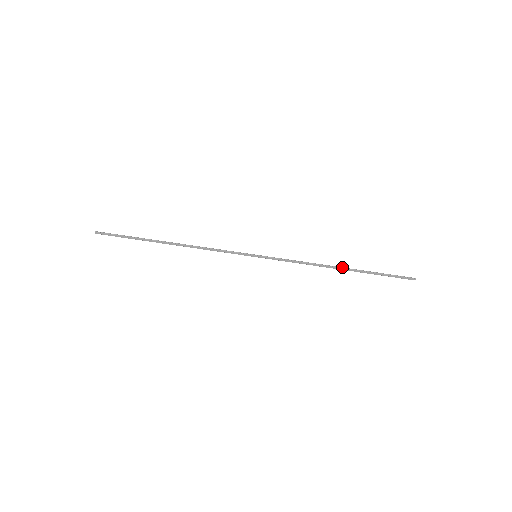
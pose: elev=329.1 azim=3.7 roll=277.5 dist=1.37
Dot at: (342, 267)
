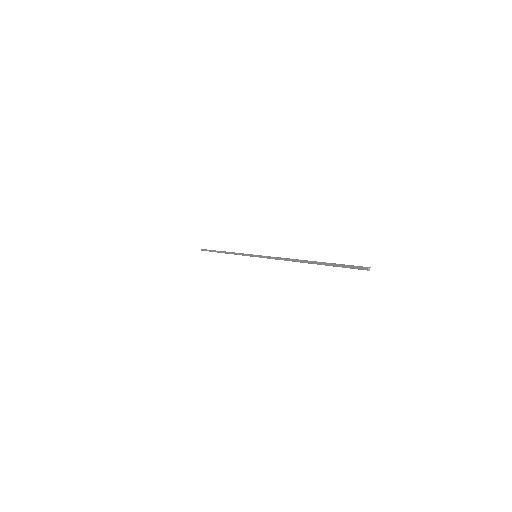
Dot at: (306, 260)
